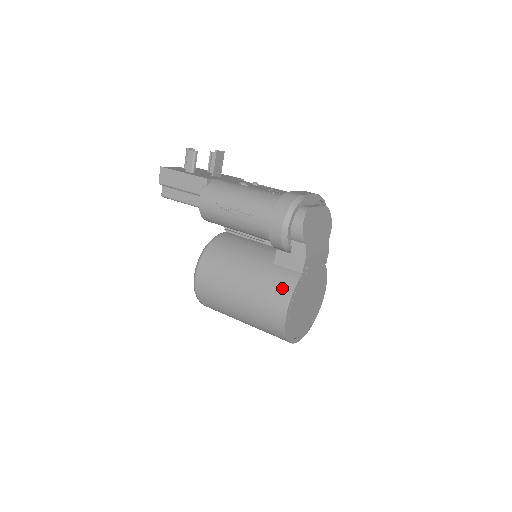
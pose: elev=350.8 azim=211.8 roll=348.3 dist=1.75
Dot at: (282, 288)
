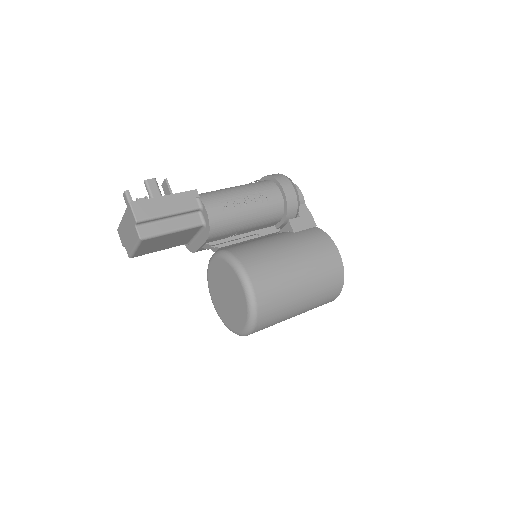
Dot at: (321, 238)
